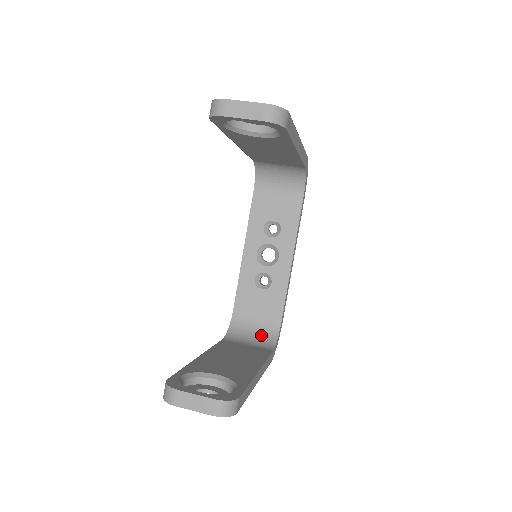
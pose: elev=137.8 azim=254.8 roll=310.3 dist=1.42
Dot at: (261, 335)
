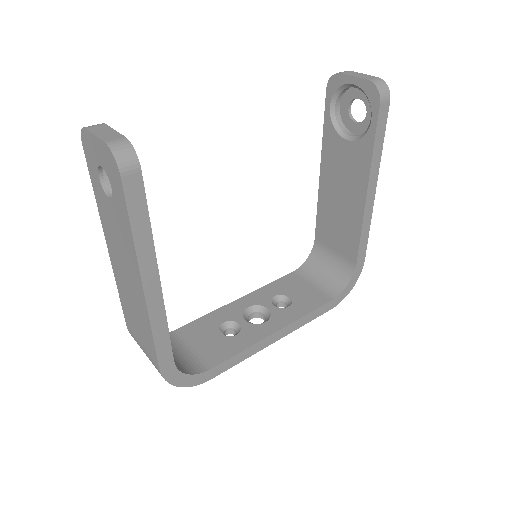
Dot at: (176, 359)
